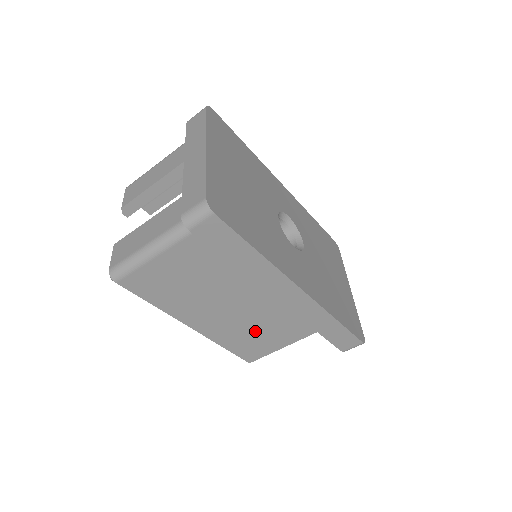
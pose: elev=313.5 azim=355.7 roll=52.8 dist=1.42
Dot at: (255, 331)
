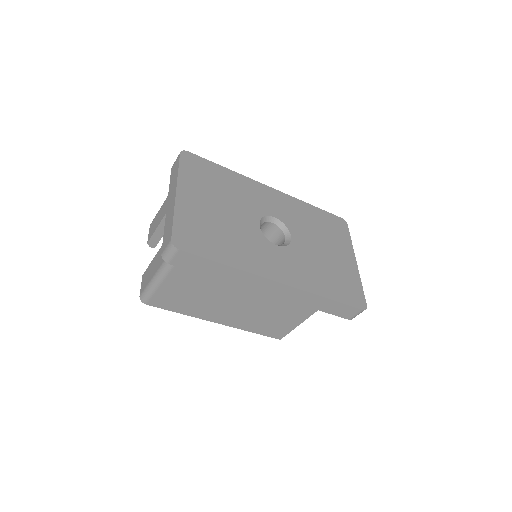
Dot at: (269, 316)
